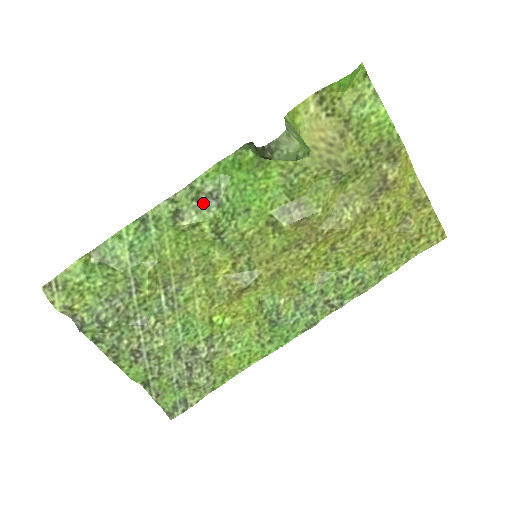
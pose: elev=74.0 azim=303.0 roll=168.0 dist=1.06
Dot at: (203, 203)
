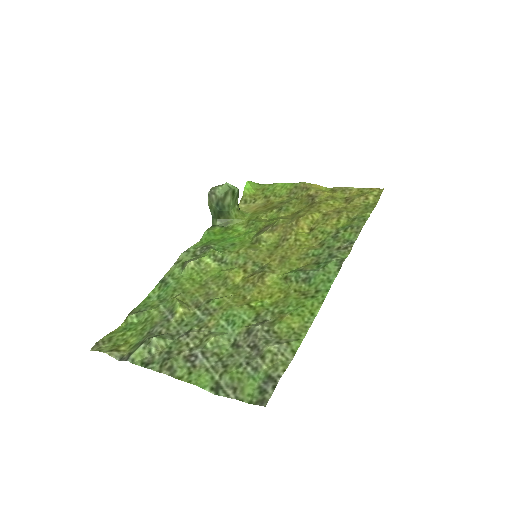
Dot at: (200, 254)
